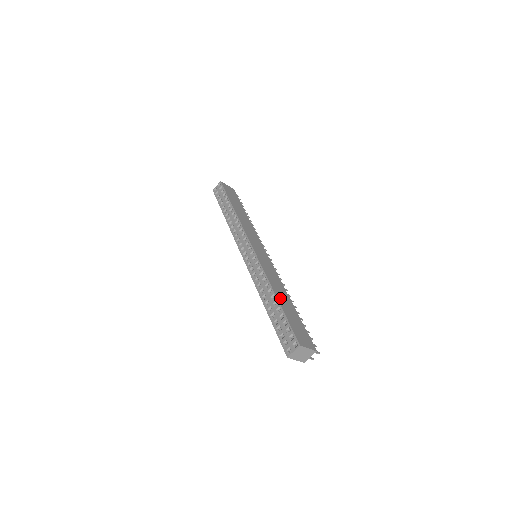
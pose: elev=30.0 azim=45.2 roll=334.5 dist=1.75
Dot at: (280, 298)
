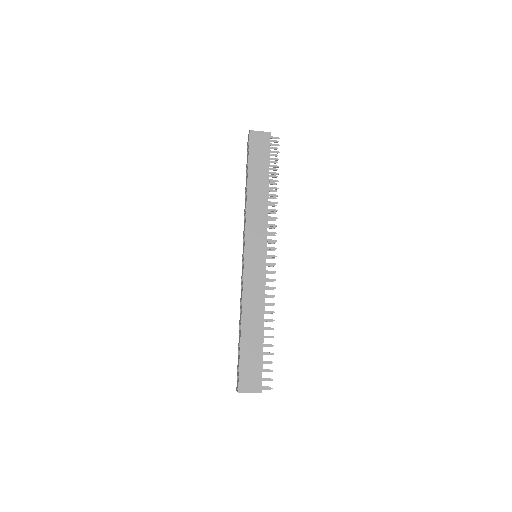
Dot at: (246, 330)
